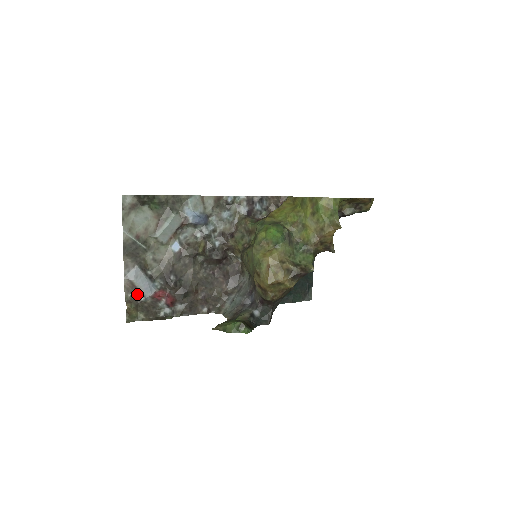
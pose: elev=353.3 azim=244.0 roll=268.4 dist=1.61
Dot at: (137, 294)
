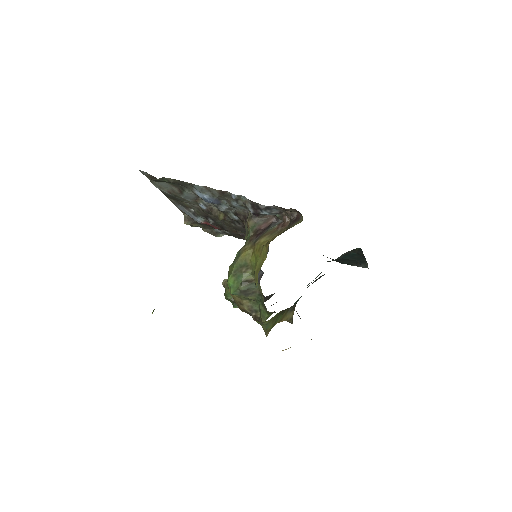
Dot at: occluded
